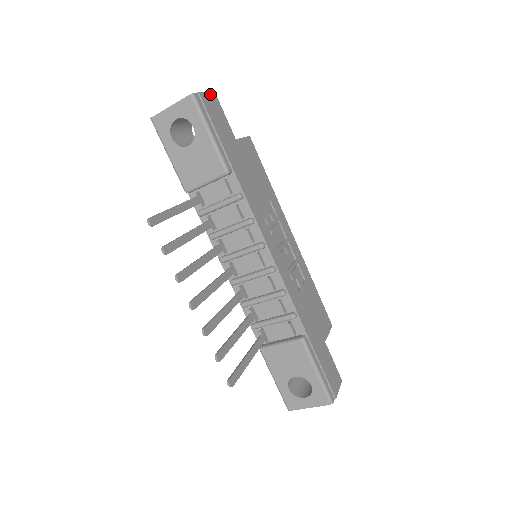
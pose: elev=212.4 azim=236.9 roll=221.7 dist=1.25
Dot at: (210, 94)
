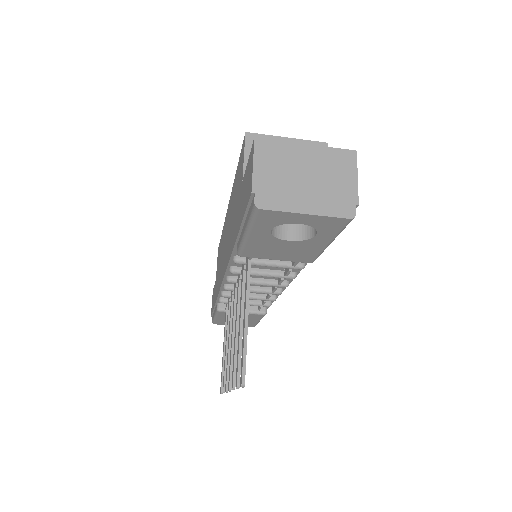
Dot at: (356, 172)
